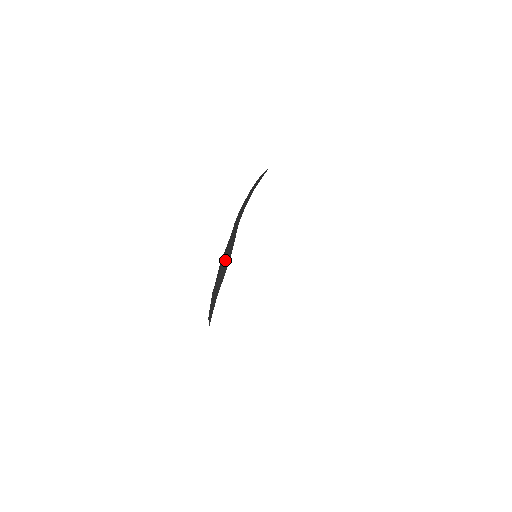
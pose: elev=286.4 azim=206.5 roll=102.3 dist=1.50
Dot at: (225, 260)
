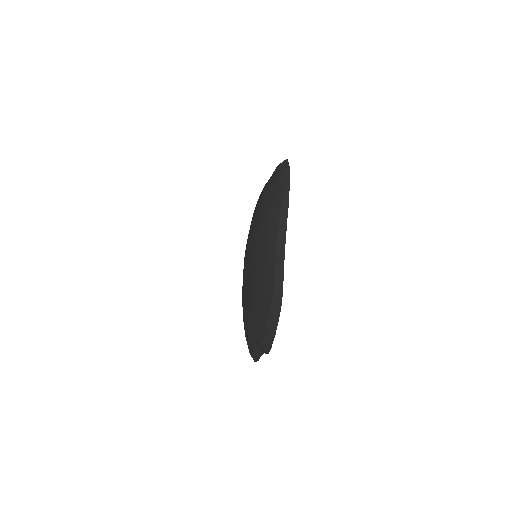
Dot at: (257, 350)
